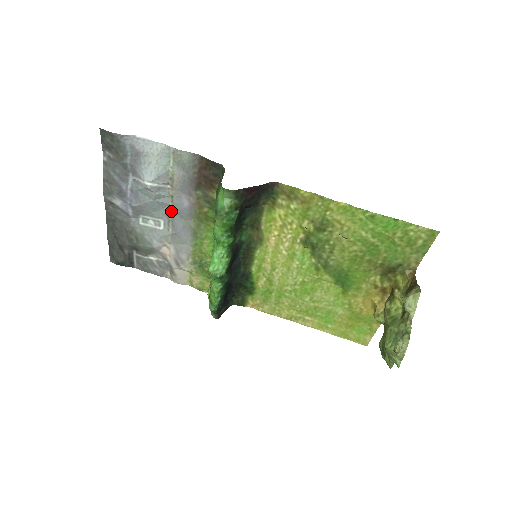
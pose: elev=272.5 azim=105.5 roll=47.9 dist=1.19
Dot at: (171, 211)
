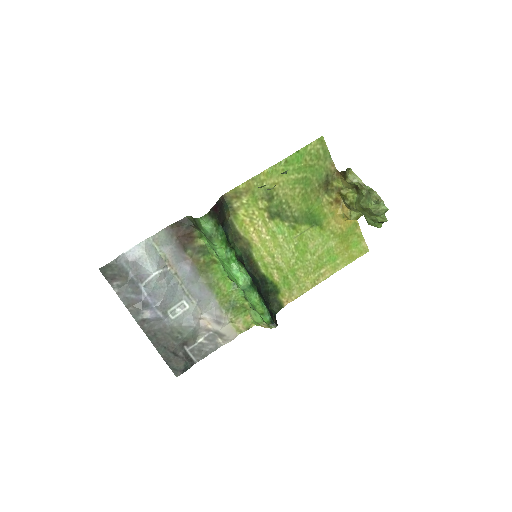
Dot at: (183, 286)
